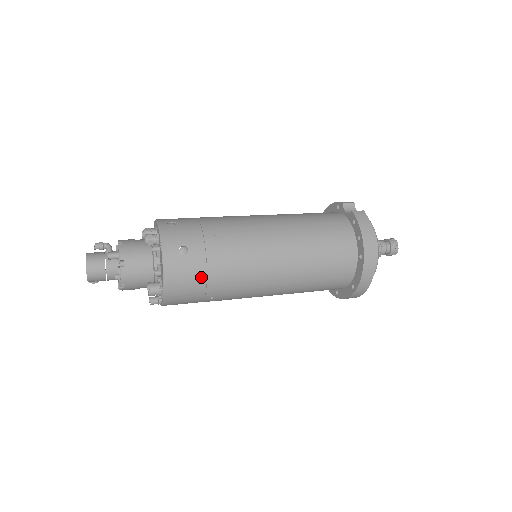
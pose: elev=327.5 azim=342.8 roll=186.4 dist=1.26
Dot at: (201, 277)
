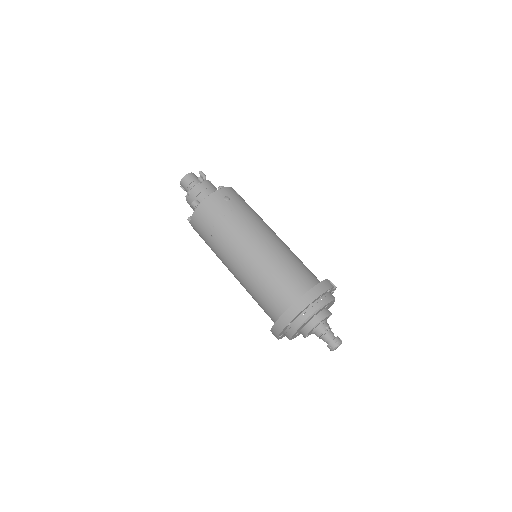
Dot at: (219, 215)
